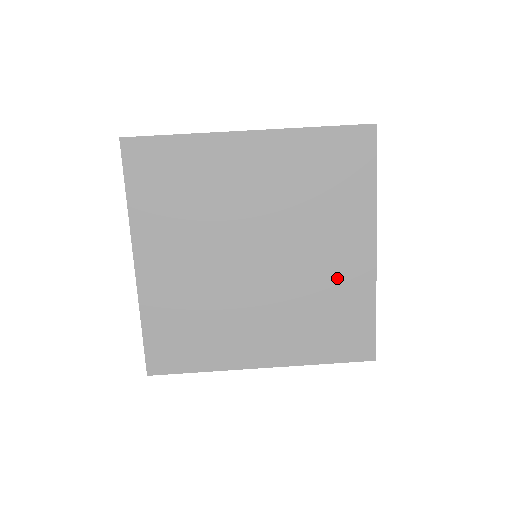
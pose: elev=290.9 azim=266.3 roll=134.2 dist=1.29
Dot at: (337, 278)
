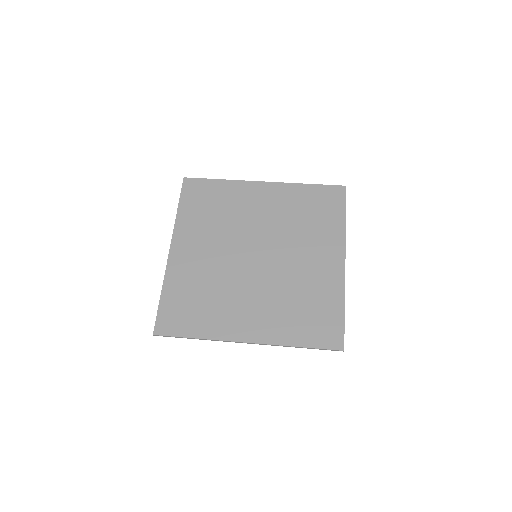
Dot at: (314, 278)
